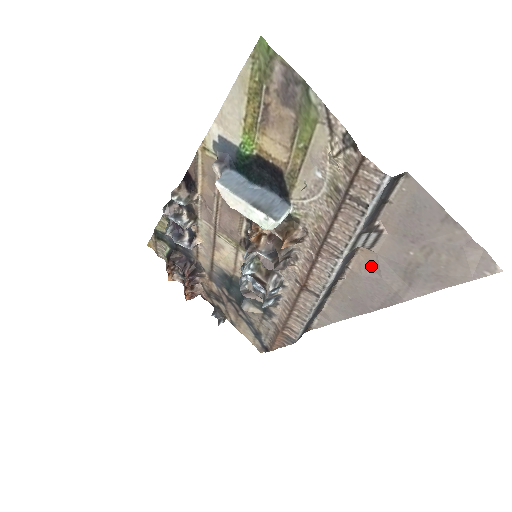
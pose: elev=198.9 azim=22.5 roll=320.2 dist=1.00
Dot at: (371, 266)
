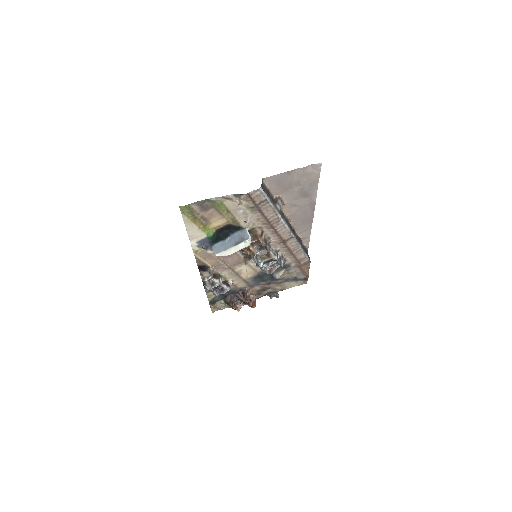
Dot at: (292, 207)
